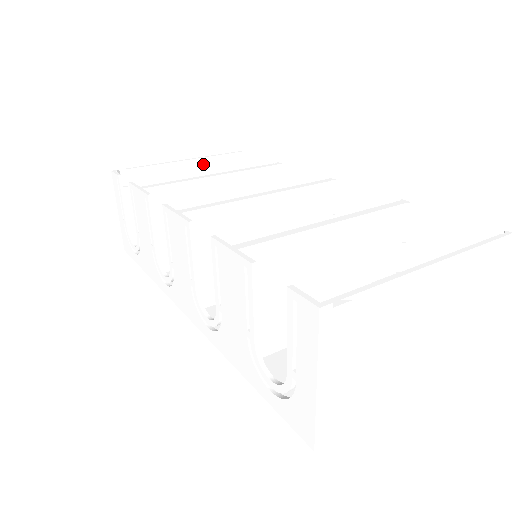
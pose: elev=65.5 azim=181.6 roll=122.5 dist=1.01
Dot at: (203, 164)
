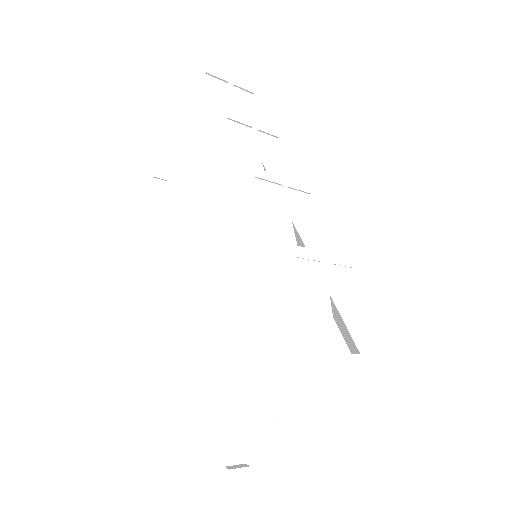
Dot at: (191, 116)
